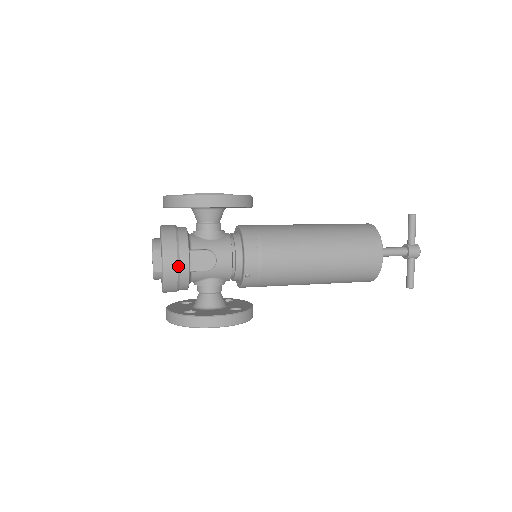
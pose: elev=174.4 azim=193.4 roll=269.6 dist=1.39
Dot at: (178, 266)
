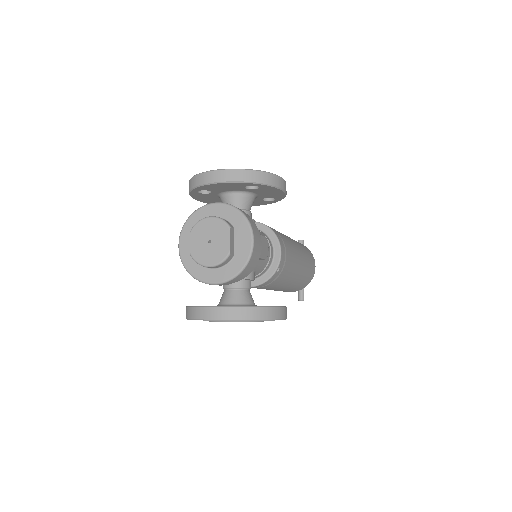
Dot at: (259, 248)
